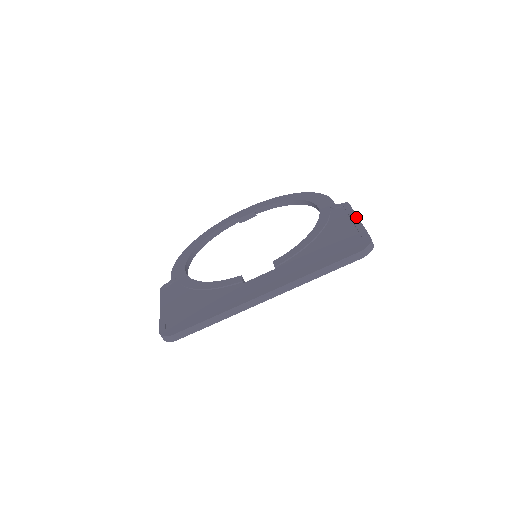
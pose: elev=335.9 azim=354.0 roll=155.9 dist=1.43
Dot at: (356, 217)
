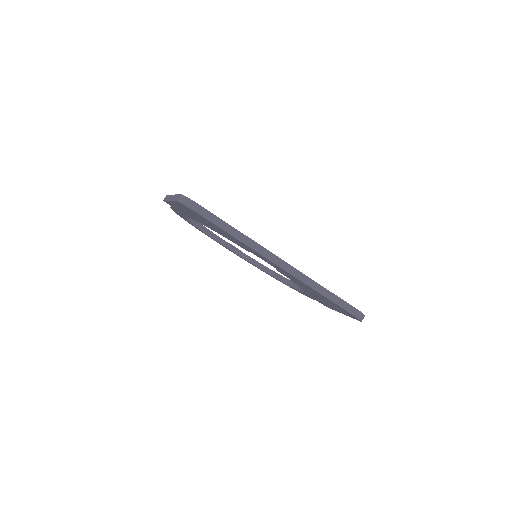
Dot at: occluded
